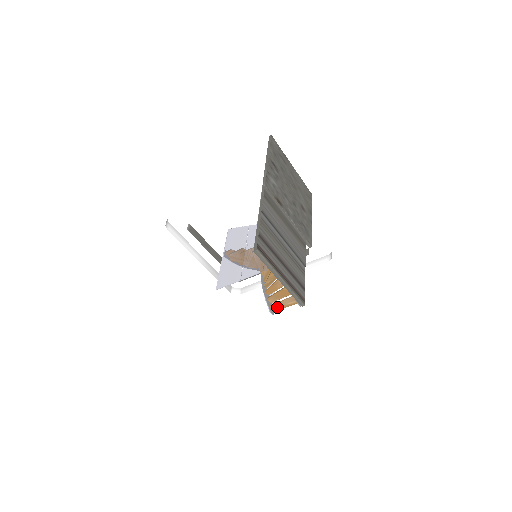
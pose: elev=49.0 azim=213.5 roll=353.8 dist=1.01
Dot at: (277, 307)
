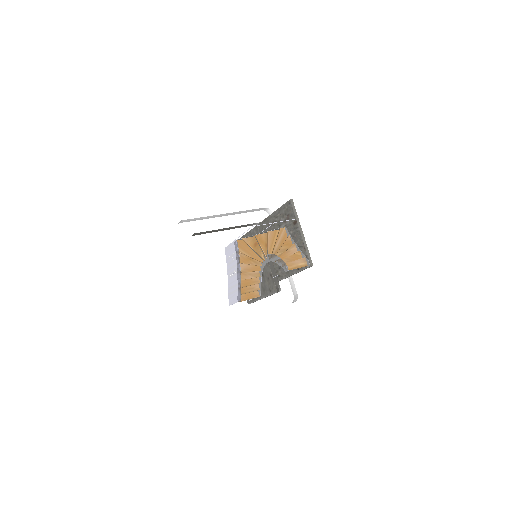
Dot at: (290, 266)
